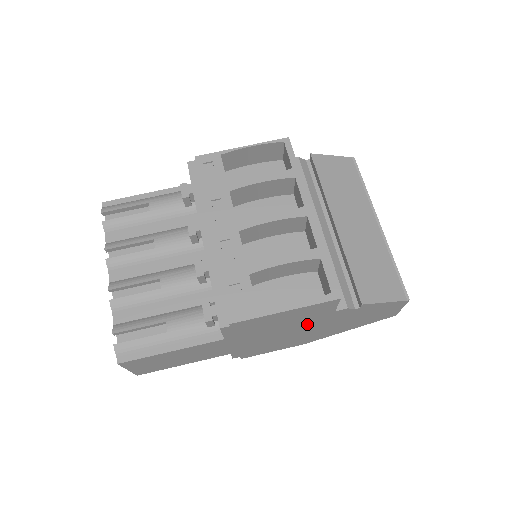
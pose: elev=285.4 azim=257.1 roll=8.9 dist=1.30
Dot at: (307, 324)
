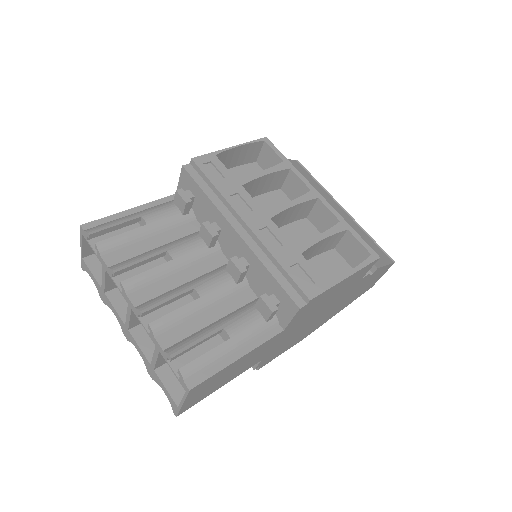
Dot at: (335, 301)
